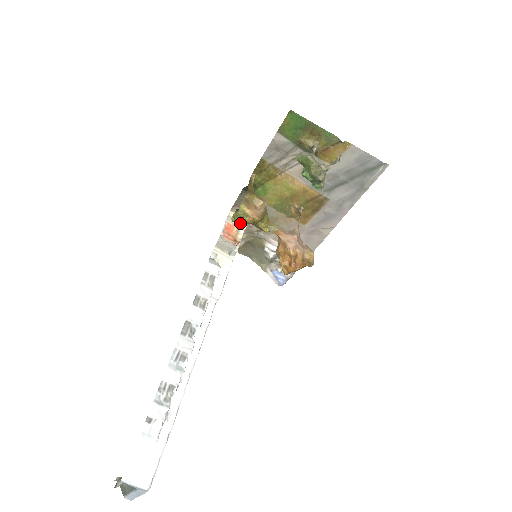
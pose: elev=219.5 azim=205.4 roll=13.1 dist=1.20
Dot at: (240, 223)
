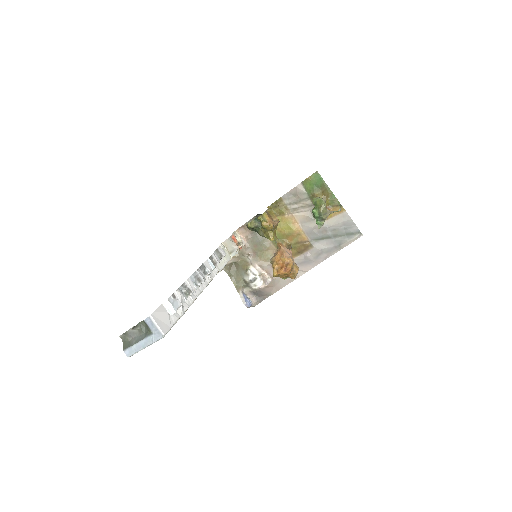
Dot at: (241, 241)
